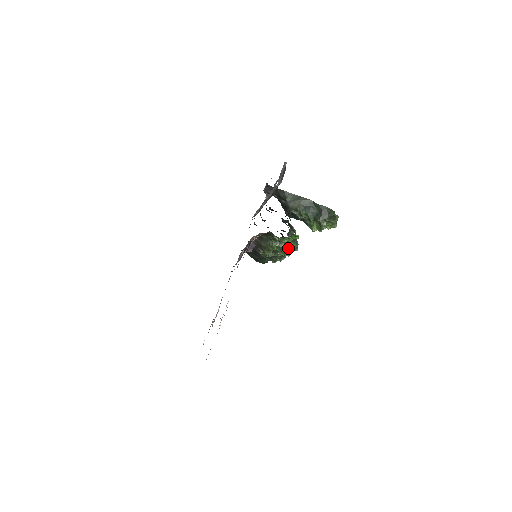
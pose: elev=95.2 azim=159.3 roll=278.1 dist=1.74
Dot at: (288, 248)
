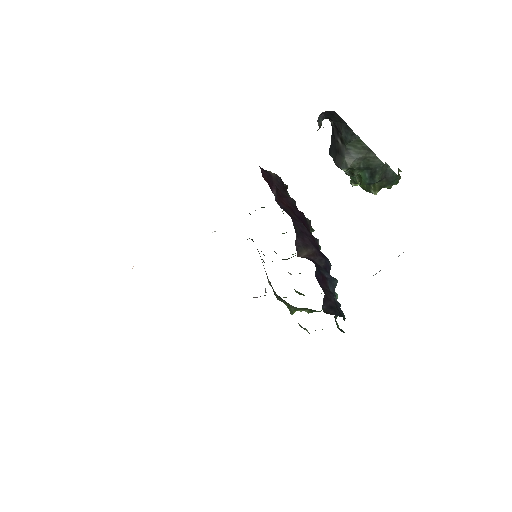
Dot at: occluded
